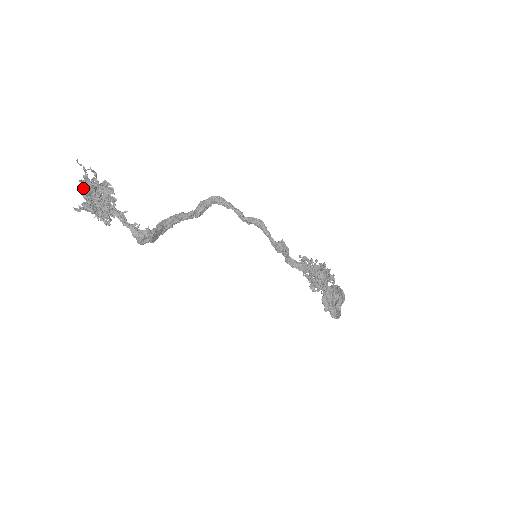
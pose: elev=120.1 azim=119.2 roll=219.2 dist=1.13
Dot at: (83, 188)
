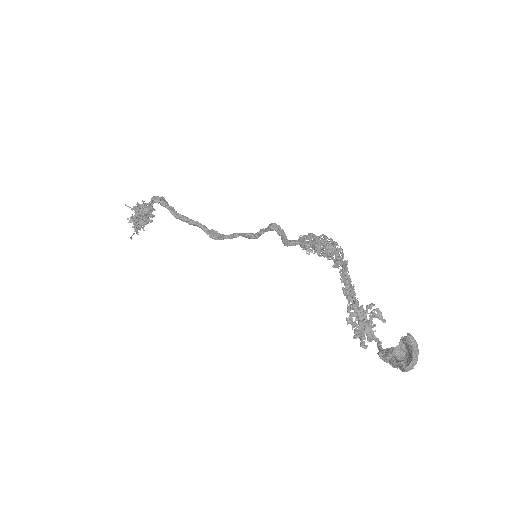
Dot at: (137, 204)
